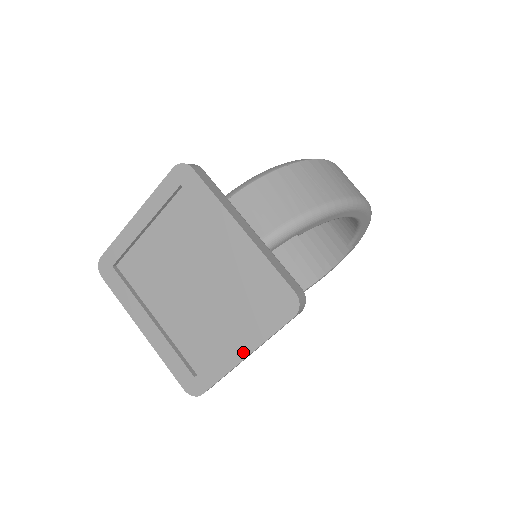
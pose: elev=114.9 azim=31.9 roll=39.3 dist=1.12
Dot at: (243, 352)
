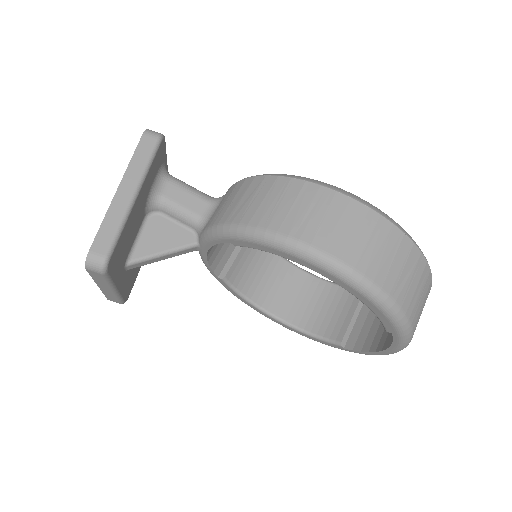
Dot at: occluded
